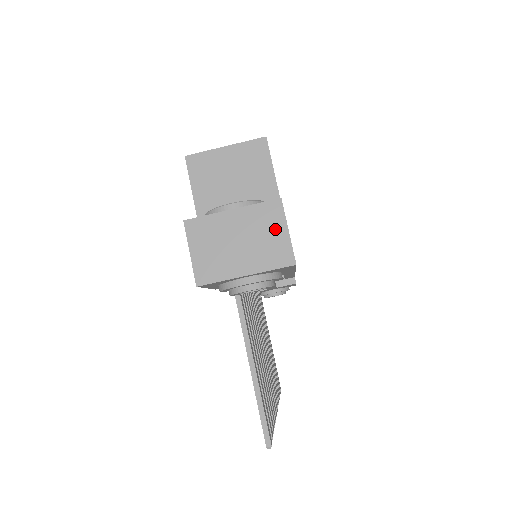
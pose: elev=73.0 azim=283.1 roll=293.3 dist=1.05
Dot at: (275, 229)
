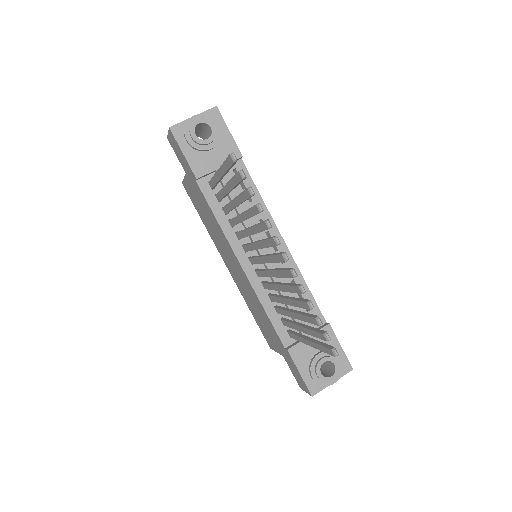
Dot at: occluded
